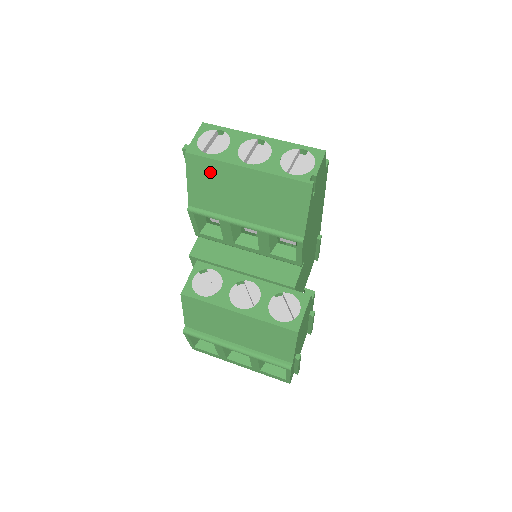
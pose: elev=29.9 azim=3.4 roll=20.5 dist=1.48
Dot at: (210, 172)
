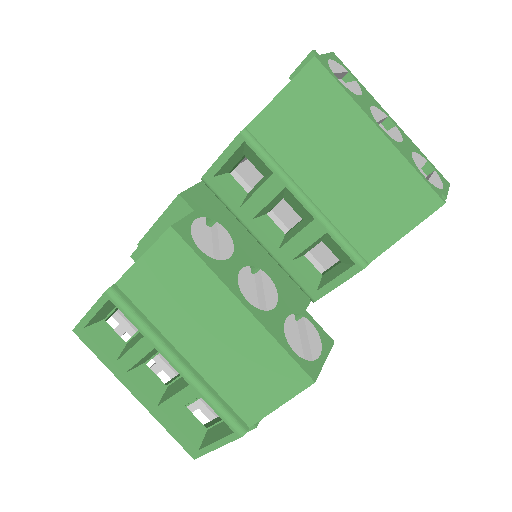
Dot at: (324, 104)
